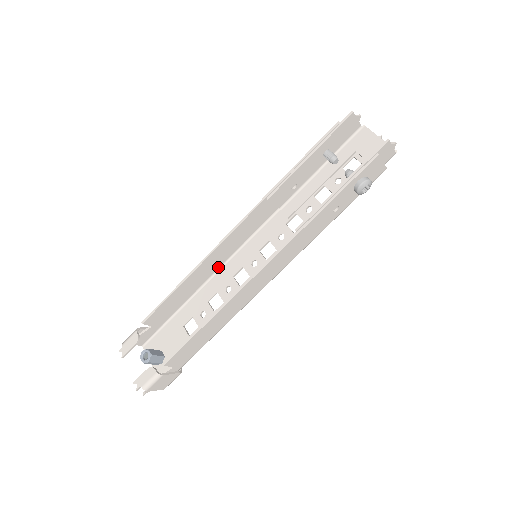
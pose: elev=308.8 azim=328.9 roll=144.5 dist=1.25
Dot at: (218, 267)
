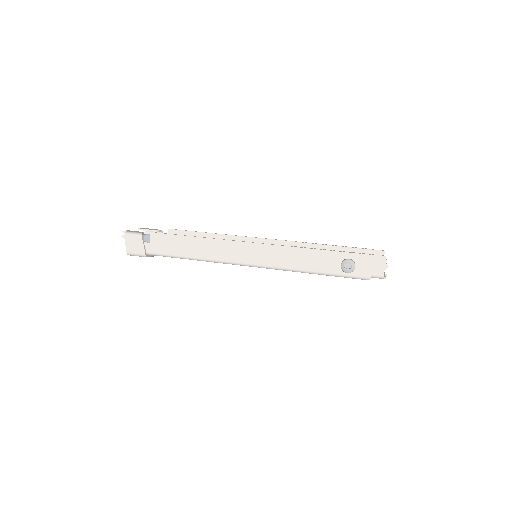
Dot at: occluded
